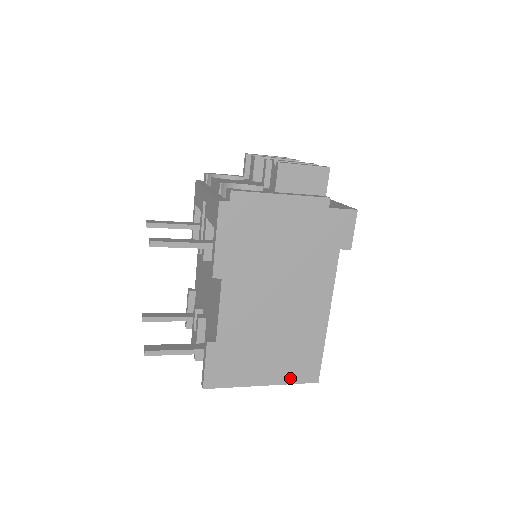
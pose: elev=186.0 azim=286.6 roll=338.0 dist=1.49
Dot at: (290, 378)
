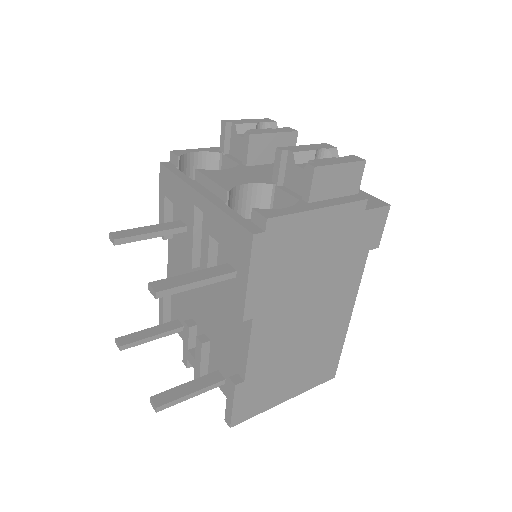
Dot at: (311, 384)
